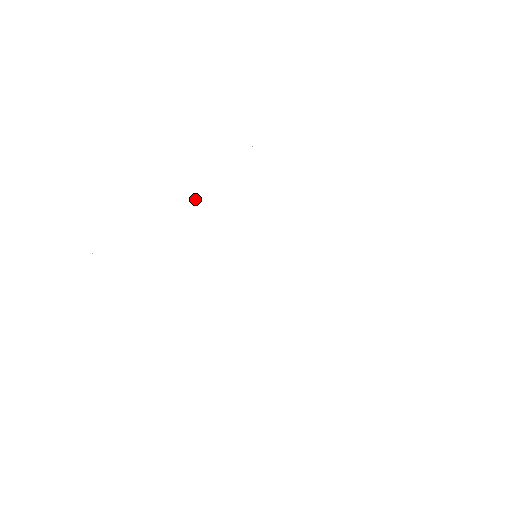
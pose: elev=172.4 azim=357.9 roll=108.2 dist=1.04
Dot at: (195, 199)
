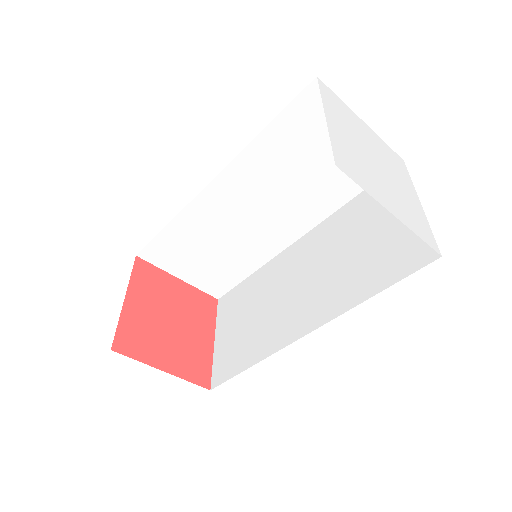
Dot at: (362, 125)
